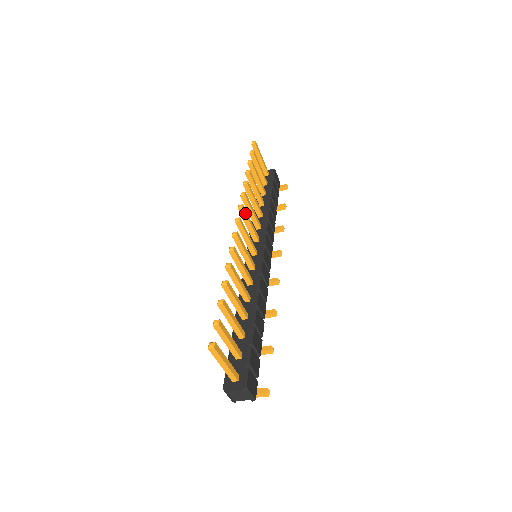
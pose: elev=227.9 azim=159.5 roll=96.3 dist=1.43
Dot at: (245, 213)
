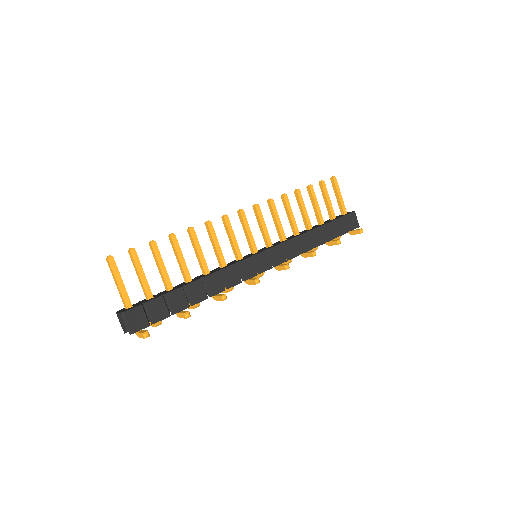
Dot at: (258, 212)
